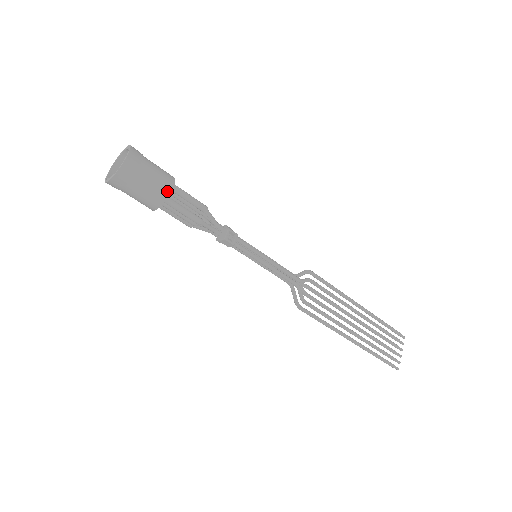
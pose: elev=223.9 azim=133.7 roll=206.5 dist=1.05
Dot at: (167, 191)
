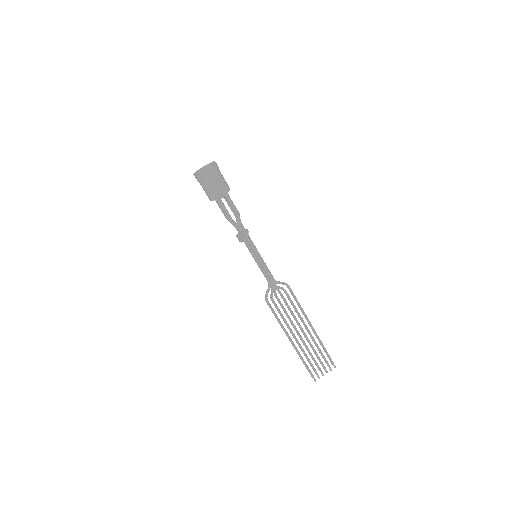
Dot at: (219, 195)
